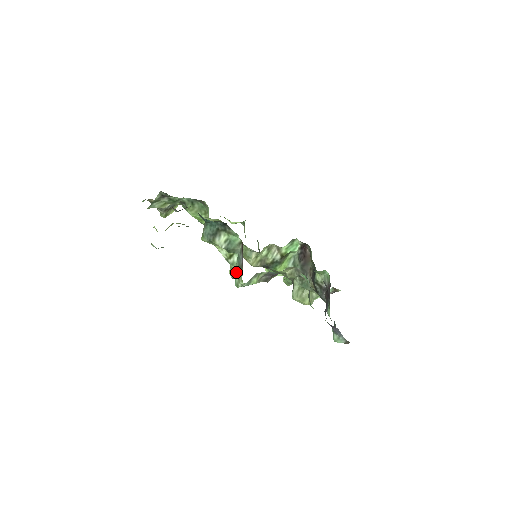
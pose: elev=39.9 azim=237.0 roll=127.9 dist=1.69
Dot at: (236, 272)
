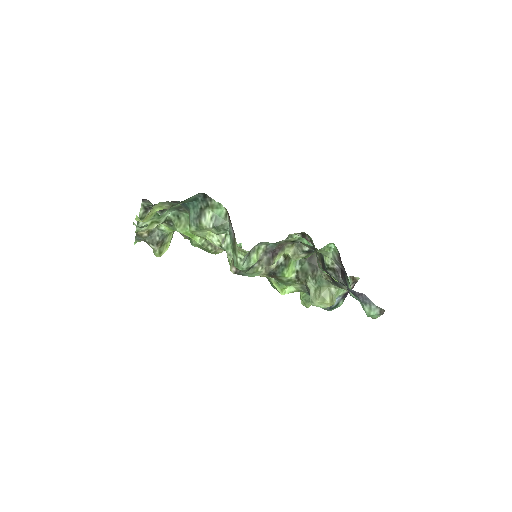
Dot at: (232, 253)
